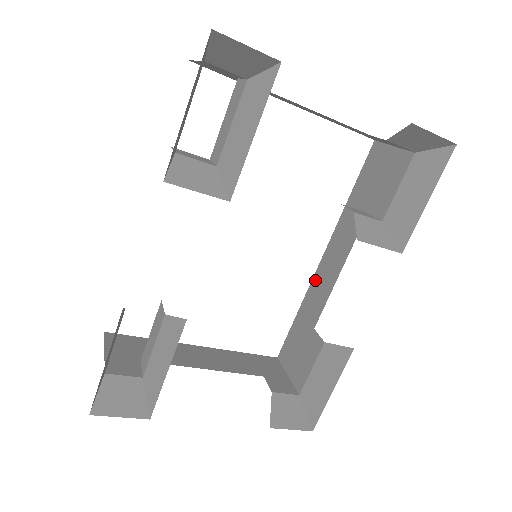
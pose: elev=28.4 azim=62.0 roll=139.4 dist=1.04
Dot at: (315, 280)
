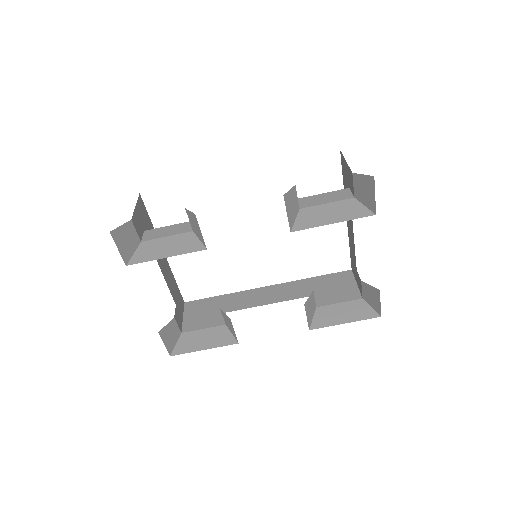
Dot at: (251, 292)
